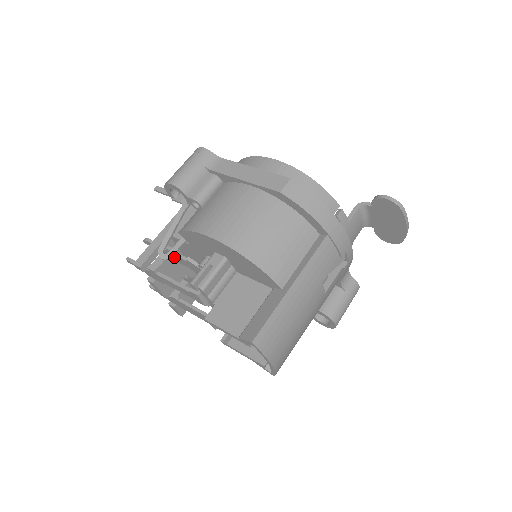
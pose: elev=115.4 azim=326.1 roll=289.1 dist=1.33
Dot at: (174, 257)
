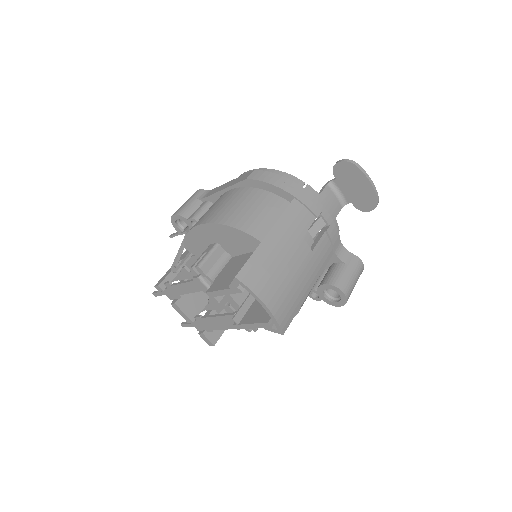
Dot at: (188, 277)
